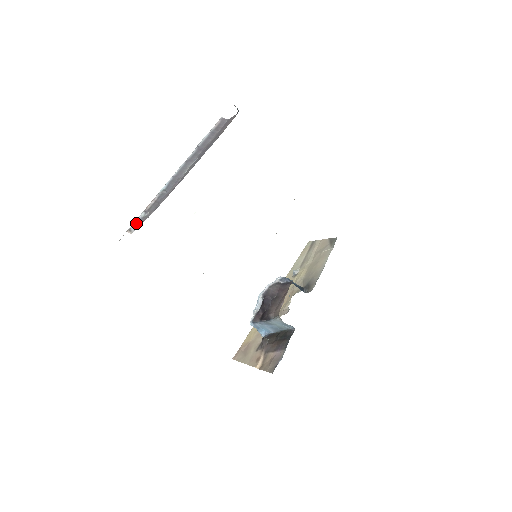
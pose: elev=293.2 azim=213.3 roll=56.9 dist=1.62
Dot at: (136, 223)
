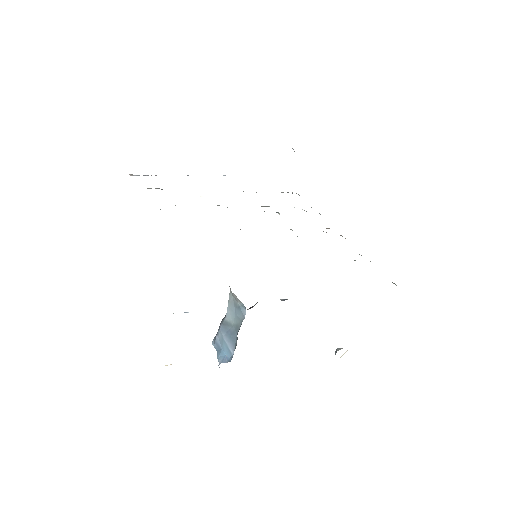
Dot at: occluded
